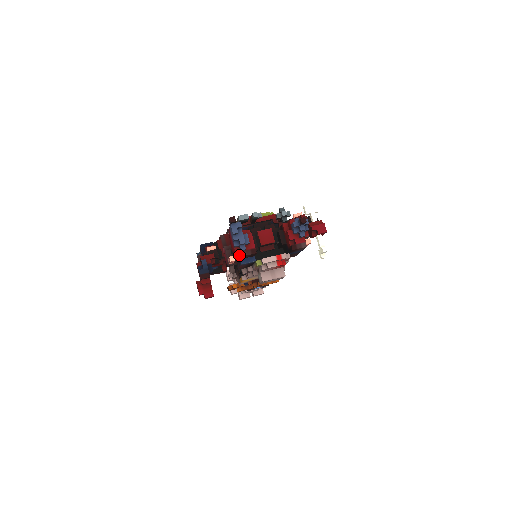
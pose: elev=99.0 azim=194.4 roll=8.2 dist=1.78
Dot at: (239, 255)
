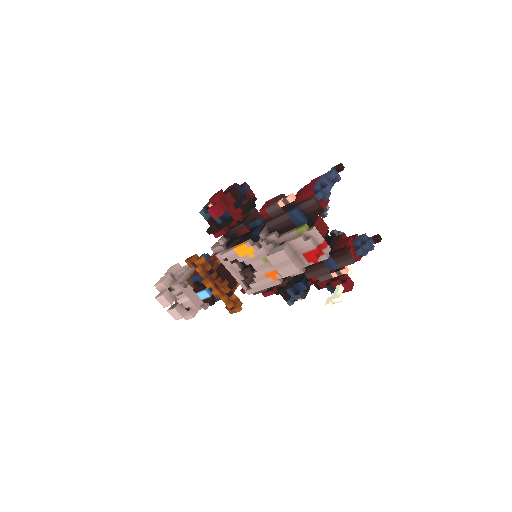
Dot at: (301, 202)
